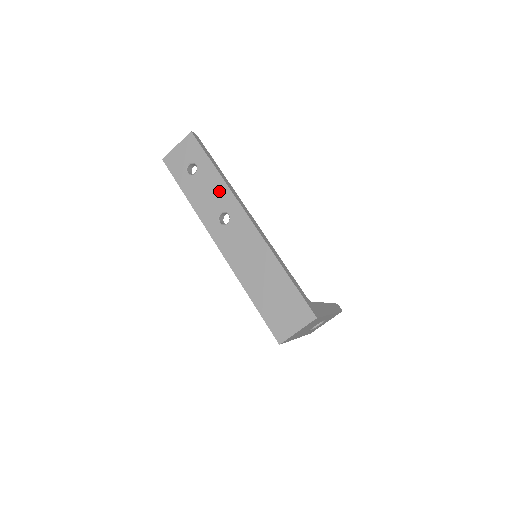
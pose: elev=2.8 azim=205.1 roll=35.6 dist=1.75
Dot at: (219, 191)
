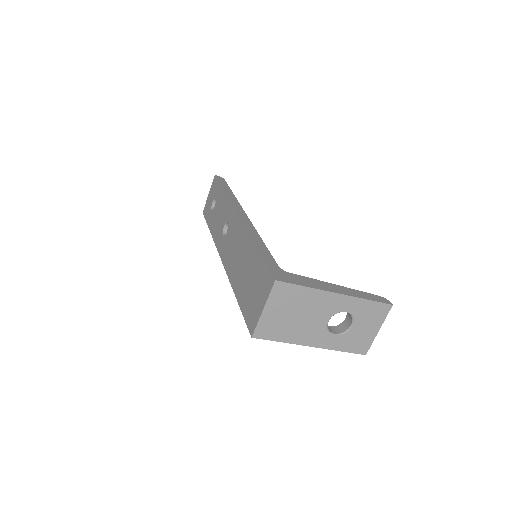
Dot at: (224, 208)
